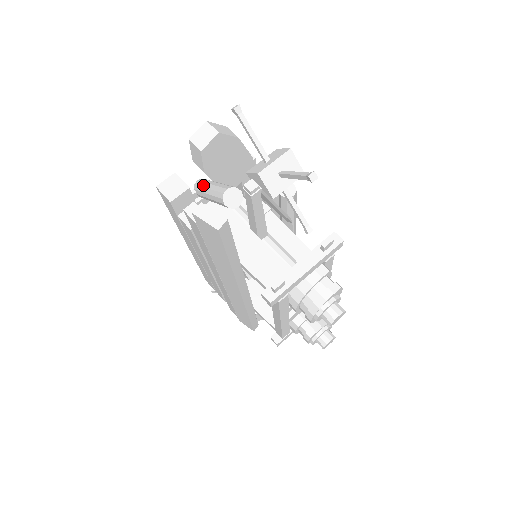
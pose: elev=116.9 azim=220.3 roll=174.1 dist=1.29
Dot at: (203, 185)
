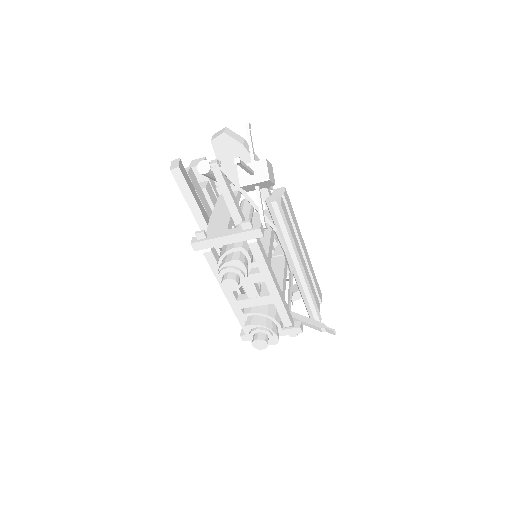
Dot at: occluded
